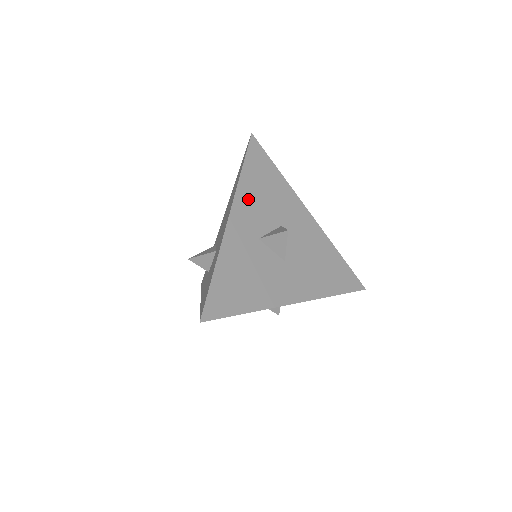
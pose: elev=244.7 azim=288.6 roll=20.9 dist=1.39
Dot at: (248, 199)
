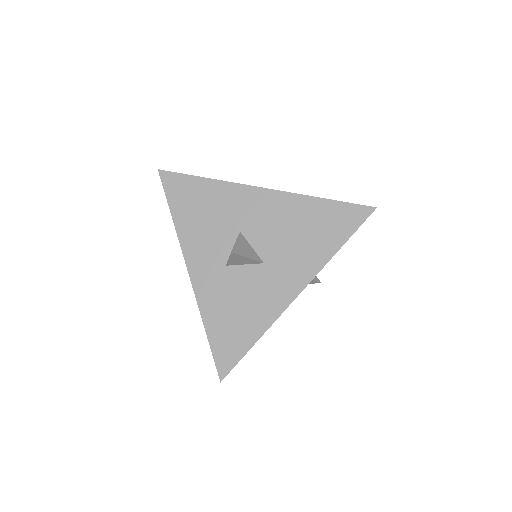
Dot at: (194, 238)
